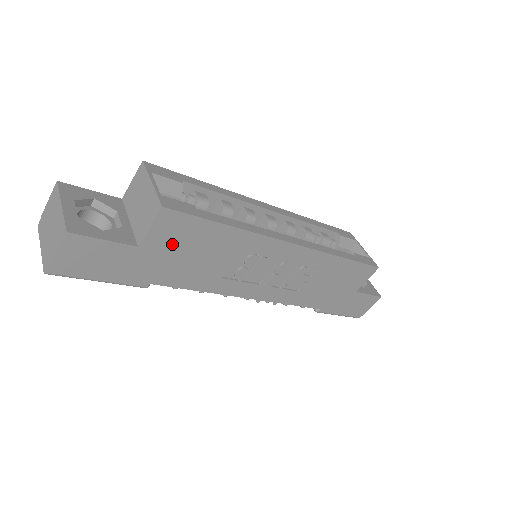
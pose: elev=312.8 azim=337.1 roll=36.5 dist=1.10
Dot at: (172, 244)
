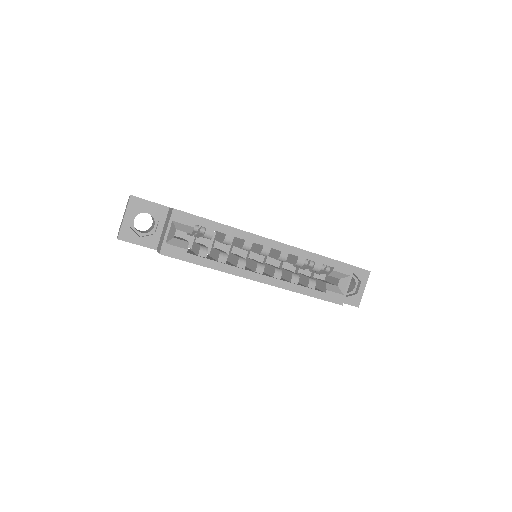
Dot at: occluded
